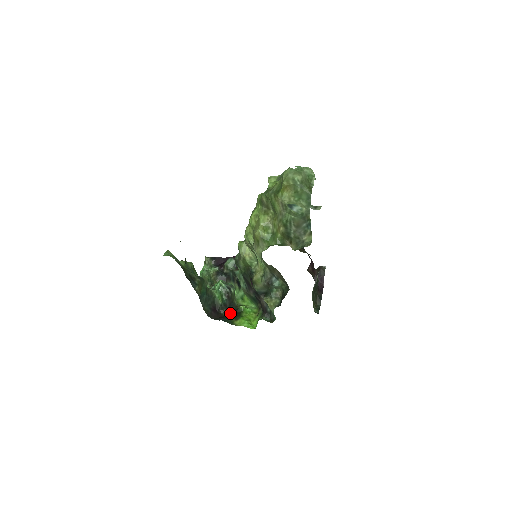
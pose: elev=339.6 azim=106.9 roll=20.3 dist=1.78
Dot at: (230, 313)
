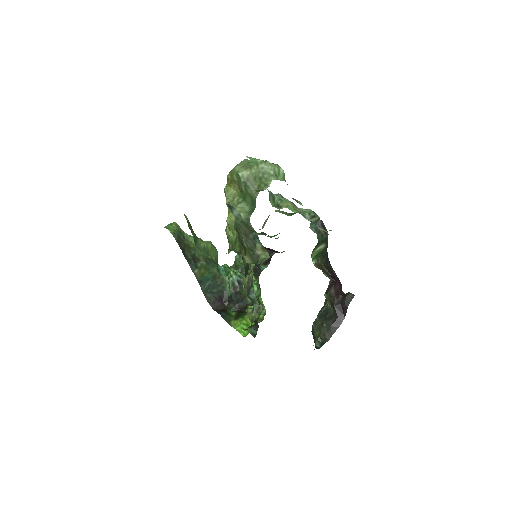
Dot at: (236, 309)
